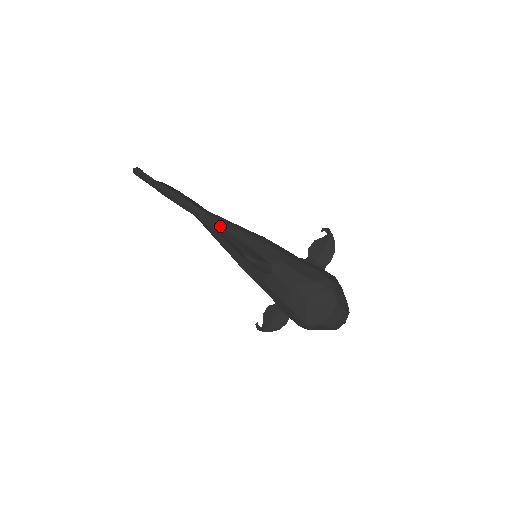
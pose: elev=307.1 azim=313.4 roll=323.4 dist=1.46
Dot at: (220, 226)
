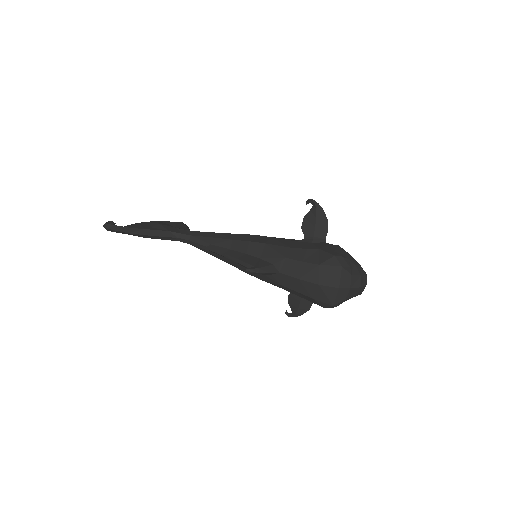
Dot at: (209, 244)
